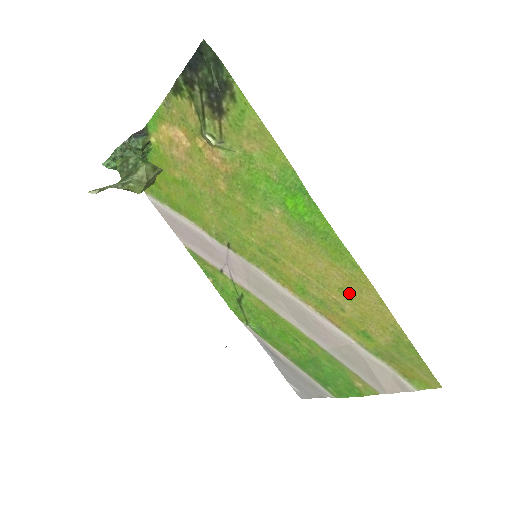
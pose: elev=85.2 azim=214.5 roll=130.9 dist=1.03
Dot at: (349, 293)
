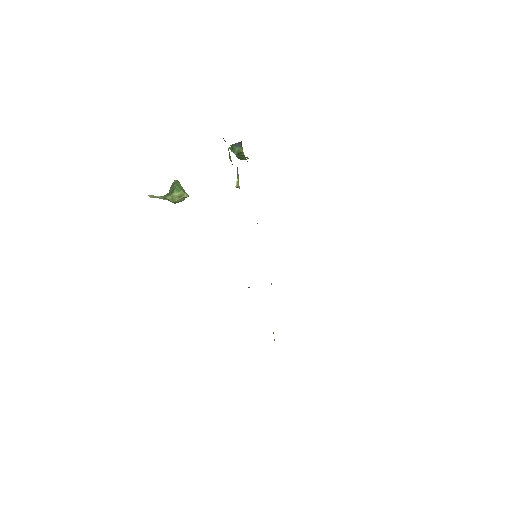
Dot at: occluded
